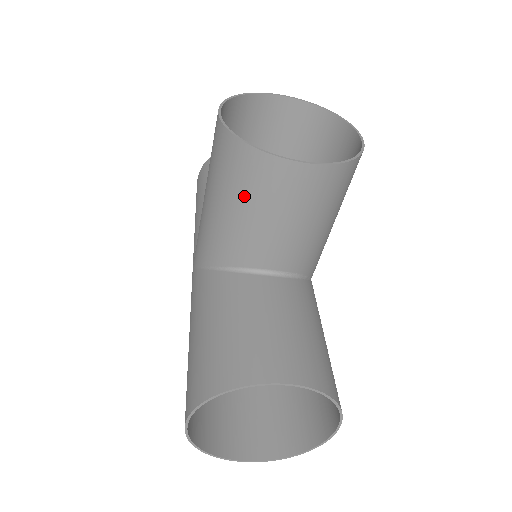
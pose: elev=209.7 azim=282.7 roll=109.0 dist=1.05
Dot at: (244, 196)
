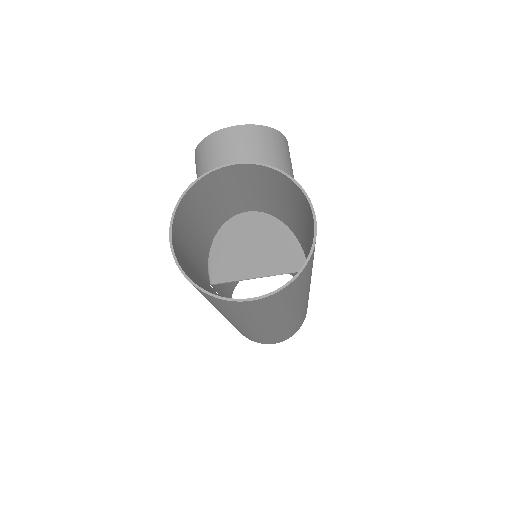
Dot at: (212, 166)
